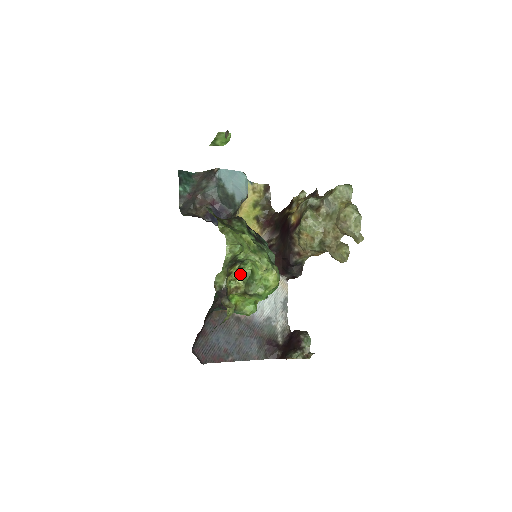
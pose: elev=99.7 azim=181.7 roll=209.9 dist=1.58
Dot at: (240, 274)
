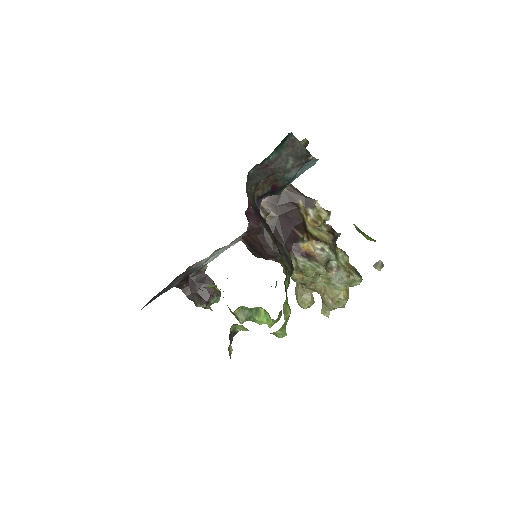
Dot at: occluded
